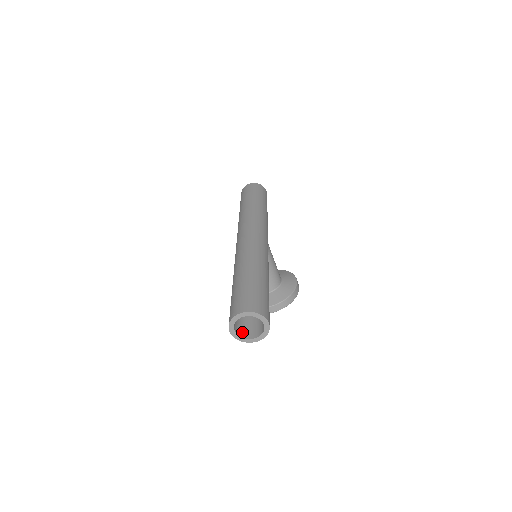
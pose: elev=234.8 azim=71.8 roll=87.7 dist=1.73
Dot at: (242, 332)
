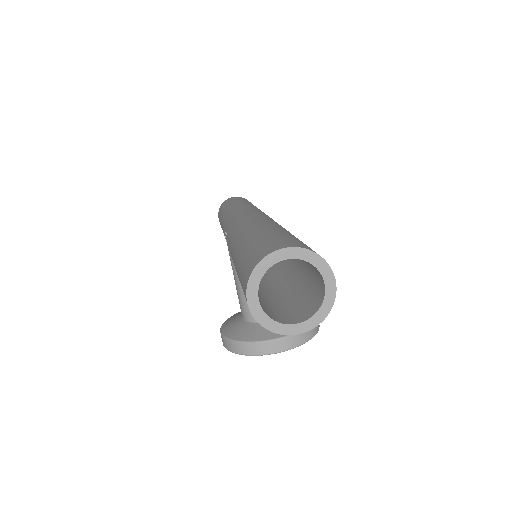
Dot at: (269, 313)
